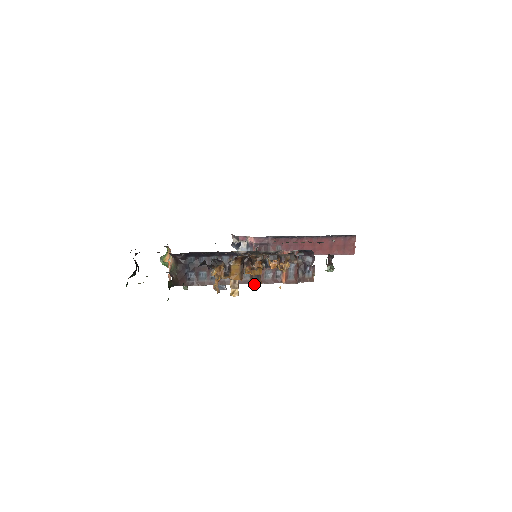
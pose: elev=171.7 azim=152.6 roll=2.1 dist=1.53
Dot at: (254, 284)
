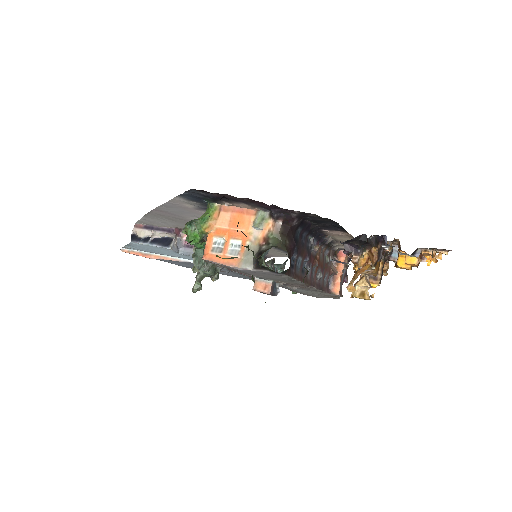
Dot at: (378, 285)
